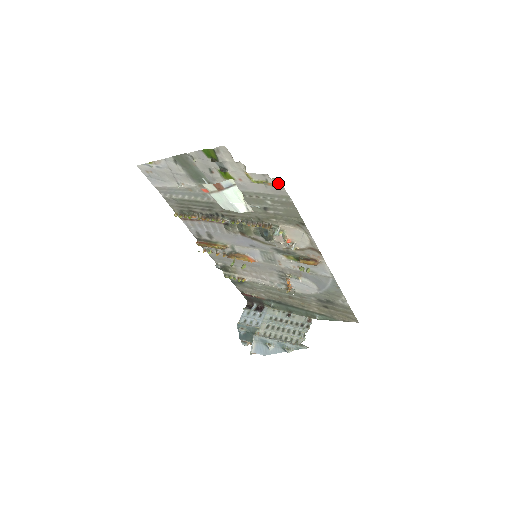
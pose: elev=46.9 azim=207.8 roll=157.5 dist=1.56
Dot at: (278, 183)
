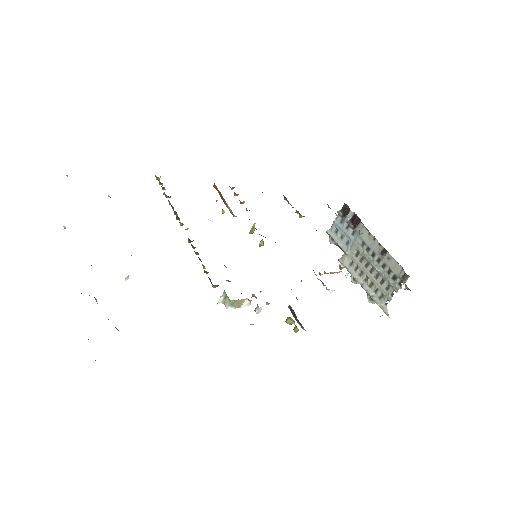
Dot at: occluded
